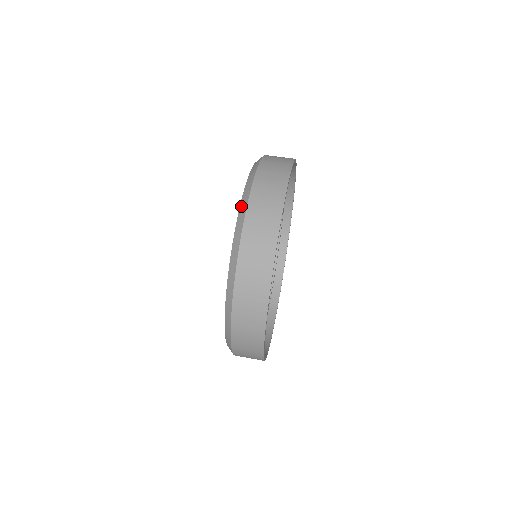
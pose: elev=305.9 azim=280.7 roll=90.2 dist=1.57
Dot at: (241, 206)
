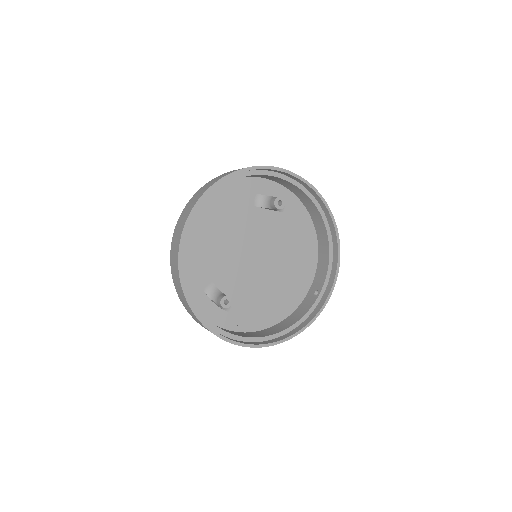
Dot at: occluded
